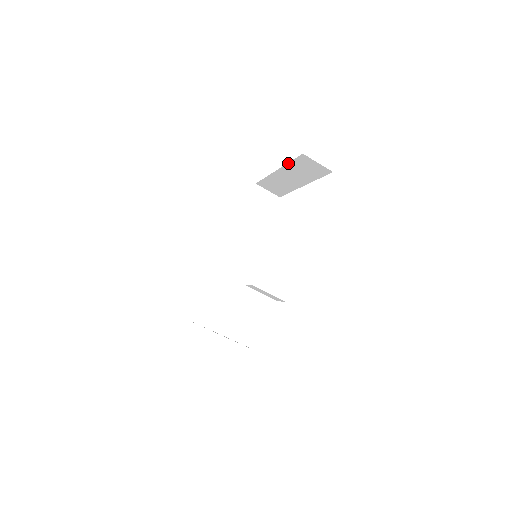
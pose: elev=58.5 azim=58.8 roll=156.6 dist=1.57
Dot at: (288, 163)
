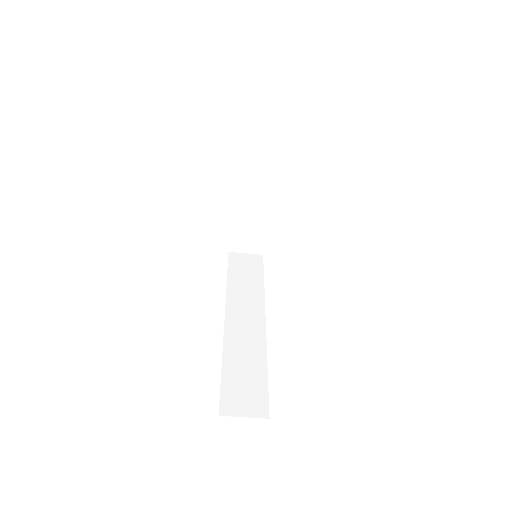
Dot at: (239, 161)
